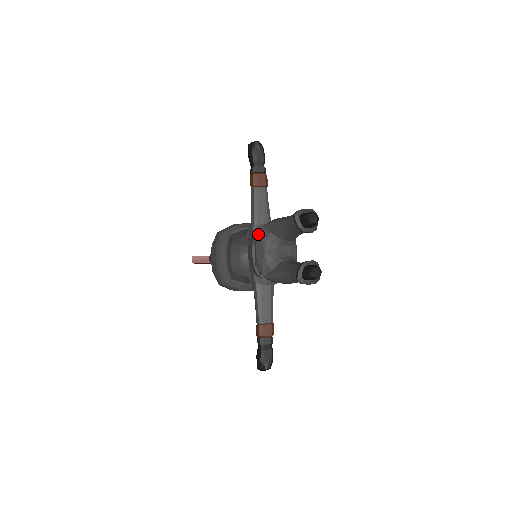
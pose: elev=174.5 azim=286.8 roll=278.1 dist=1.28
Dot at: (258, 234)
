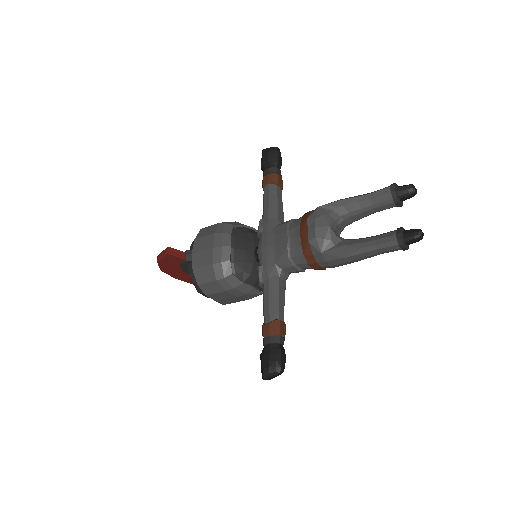
Dot at: (315, 212)
